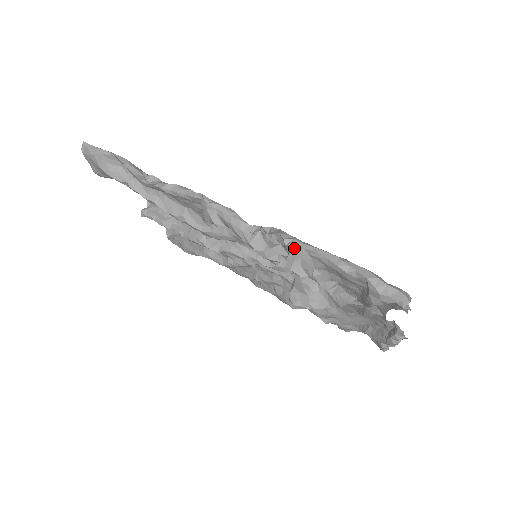
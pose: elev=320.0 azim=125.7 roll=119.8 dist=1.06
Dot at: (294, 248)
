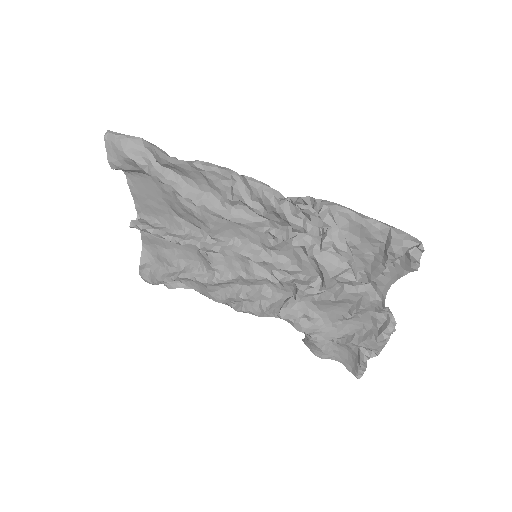
Dot at: (326, 204)
